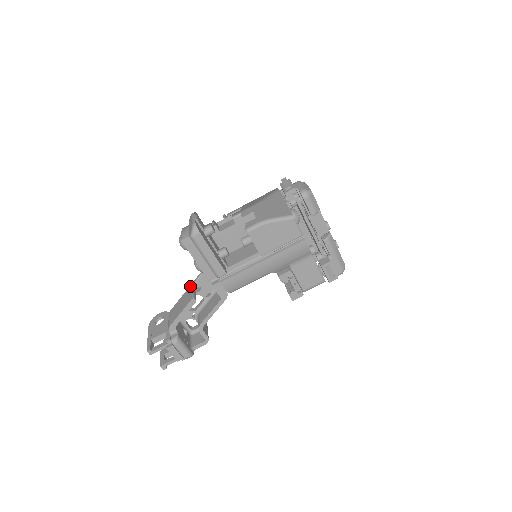
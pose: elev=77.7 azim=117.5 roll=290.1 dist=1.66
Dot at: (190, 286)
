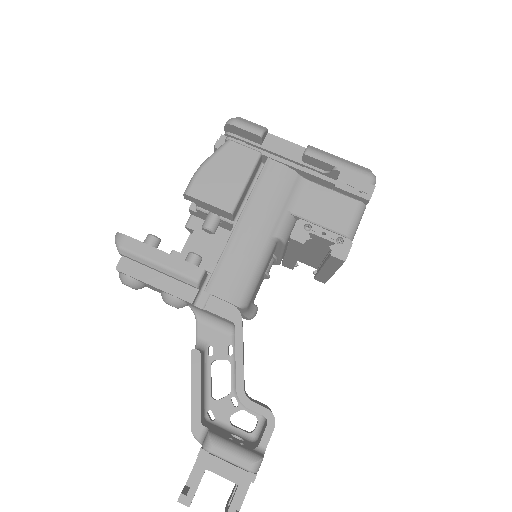
Dot at: occluded
